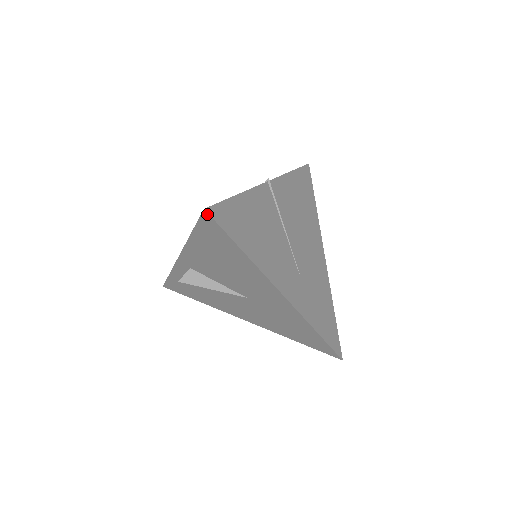
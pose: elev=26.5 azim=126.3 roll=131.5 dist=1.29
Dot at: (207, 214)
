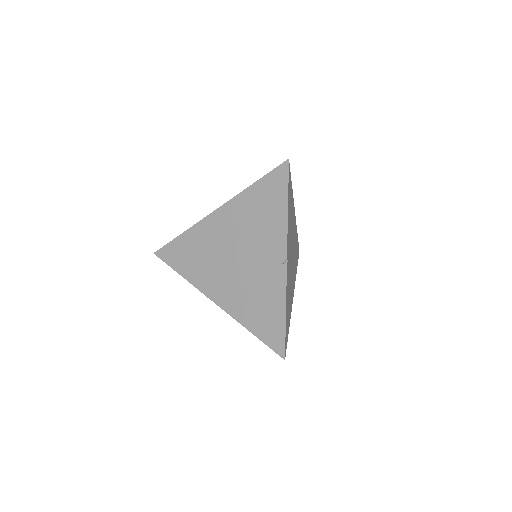
Dot at: (284, 356)
